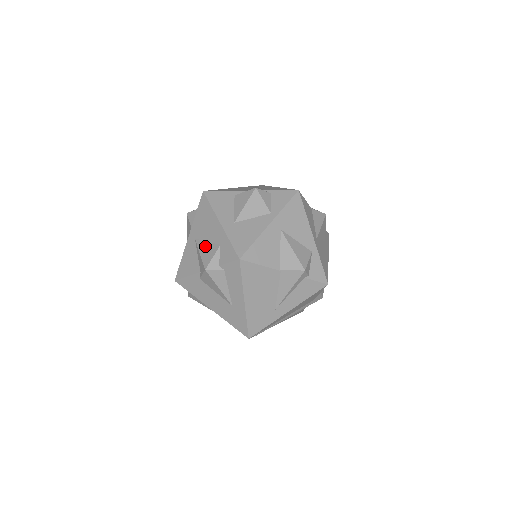
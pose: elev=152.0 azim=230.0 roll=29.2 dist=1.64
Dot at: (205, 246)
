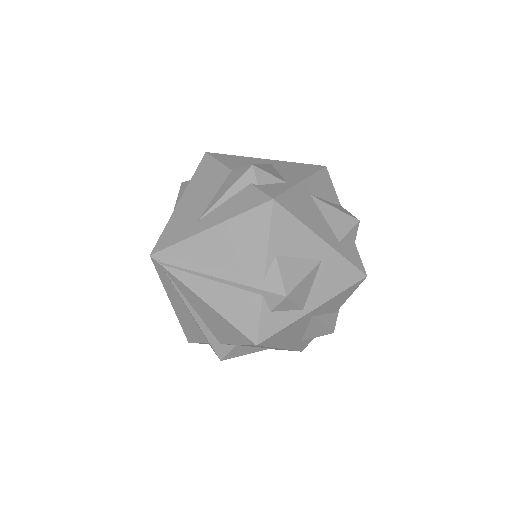
Dot at: occluded
